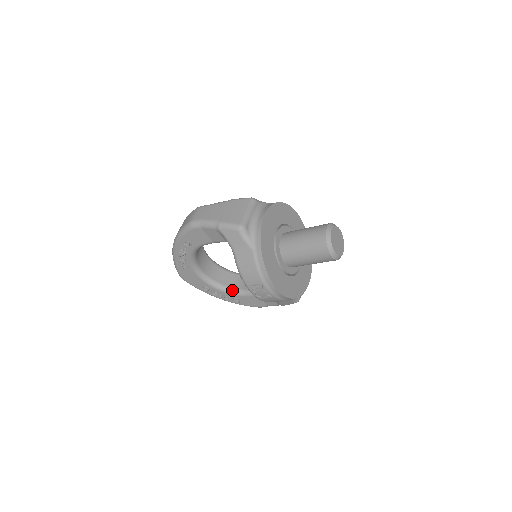
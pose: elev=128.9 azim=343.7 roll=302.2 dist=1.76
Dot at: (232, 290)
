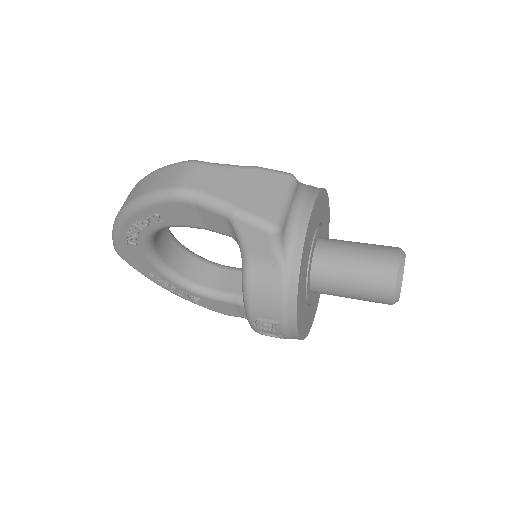
Dot at: (194, 286)
